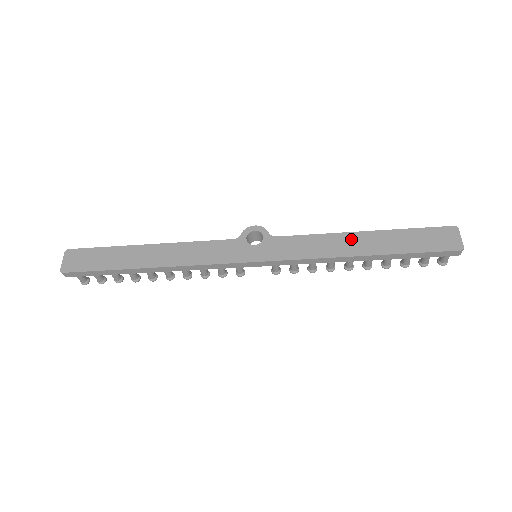
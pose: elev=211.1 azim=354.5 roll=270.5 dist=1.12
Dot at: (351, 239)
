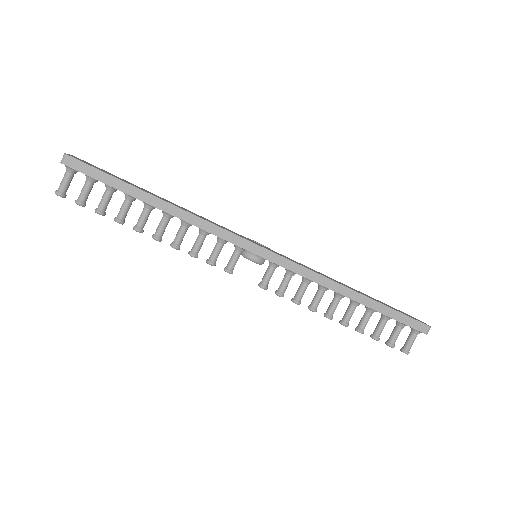
Dot at: (341, 283)
